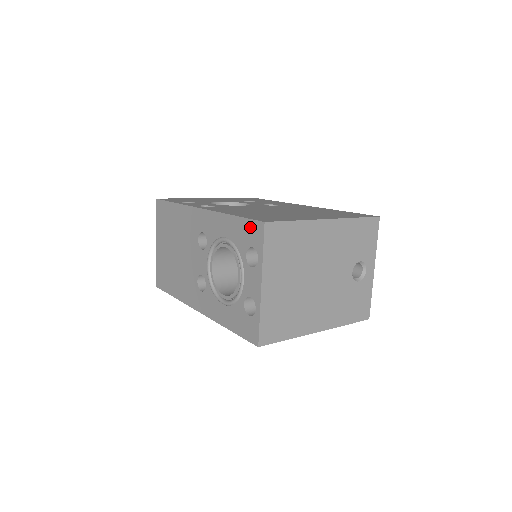
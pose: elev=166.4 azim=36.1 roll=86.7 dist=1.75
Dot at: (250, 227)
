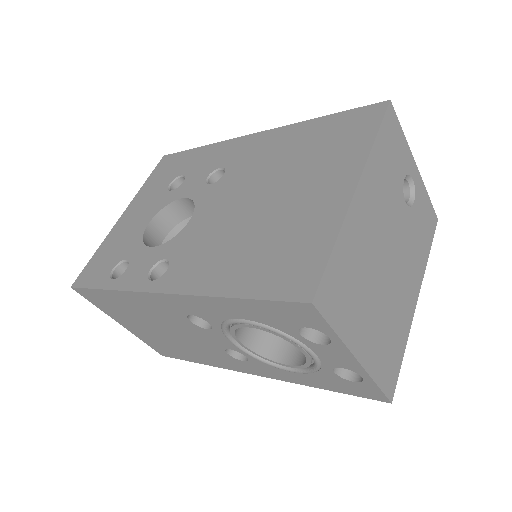
Dot at: (284, 309)
